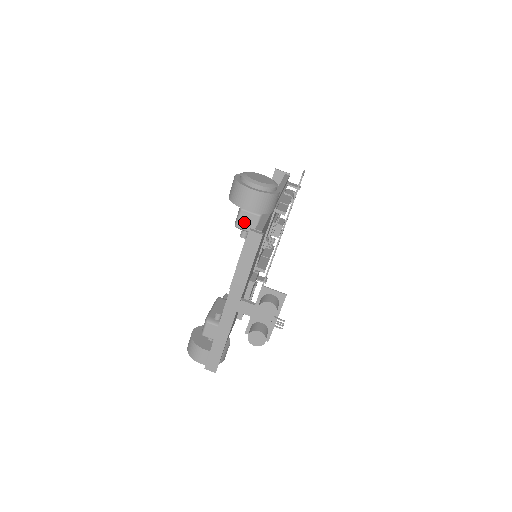
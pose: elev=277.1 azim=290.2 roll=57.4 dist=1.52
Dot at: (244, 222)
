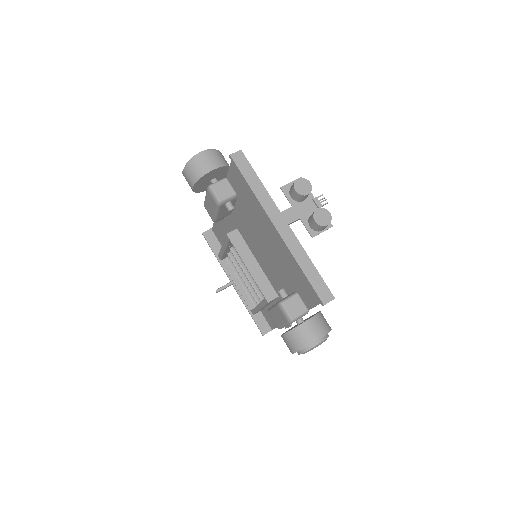
Dot at: (221, 192)
